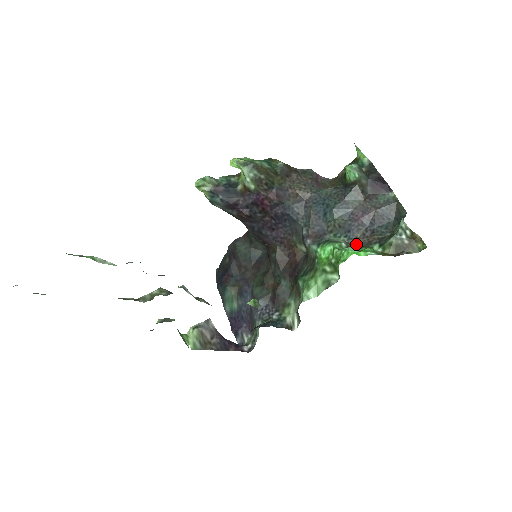
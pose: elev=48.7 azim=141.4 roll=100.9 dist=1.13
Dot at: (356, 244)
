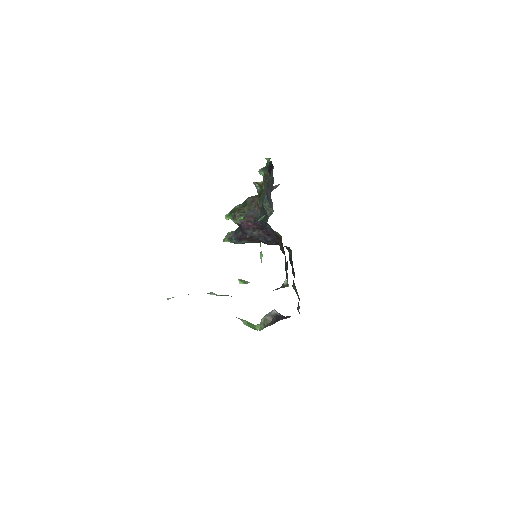
Dot at: occluded
